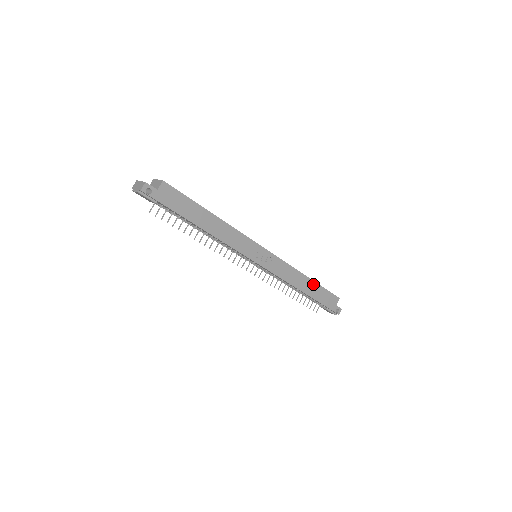
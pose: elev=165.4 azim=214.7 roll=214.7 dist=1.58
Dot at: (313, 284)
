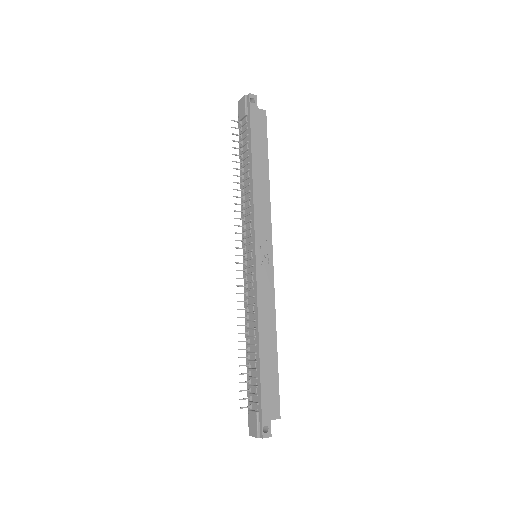
Dot at: (274, 354)
